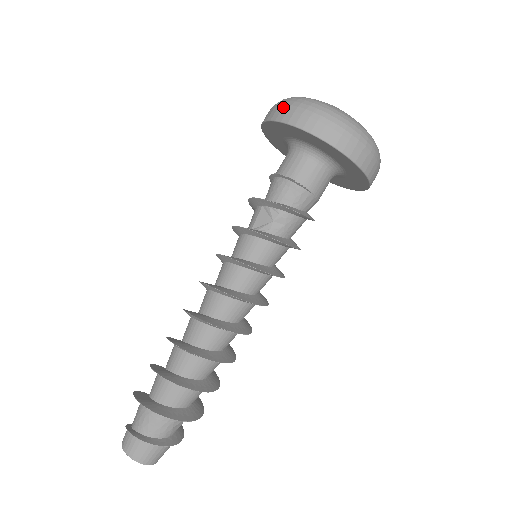
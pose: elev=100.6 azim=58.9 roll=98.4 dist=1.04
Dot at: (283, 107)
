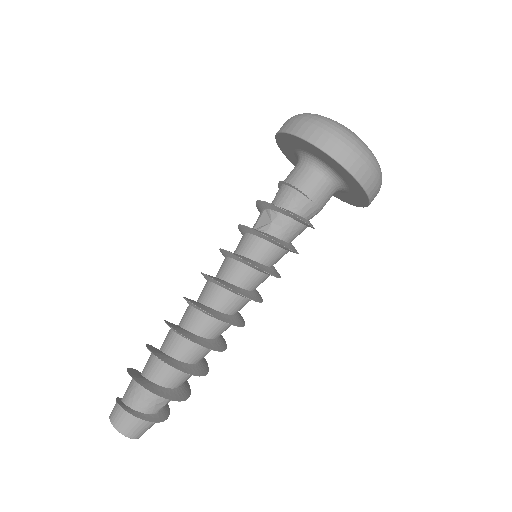
Dot at: (290, 120)
